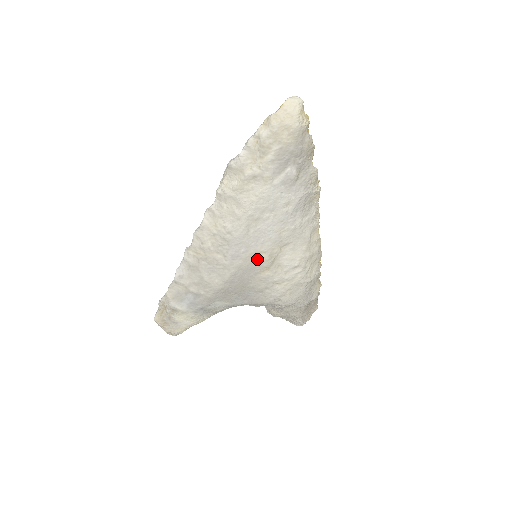
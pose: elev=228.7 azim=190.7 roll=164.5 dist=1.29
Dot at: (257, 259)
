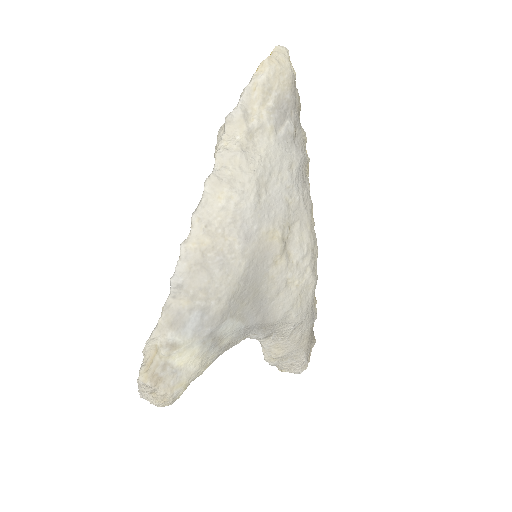
Dot at: (270, 241)
